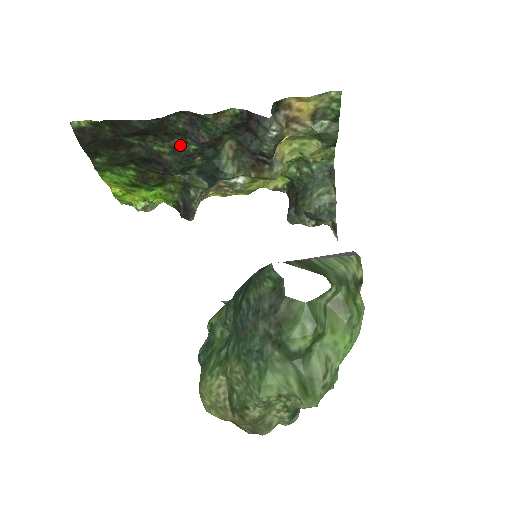
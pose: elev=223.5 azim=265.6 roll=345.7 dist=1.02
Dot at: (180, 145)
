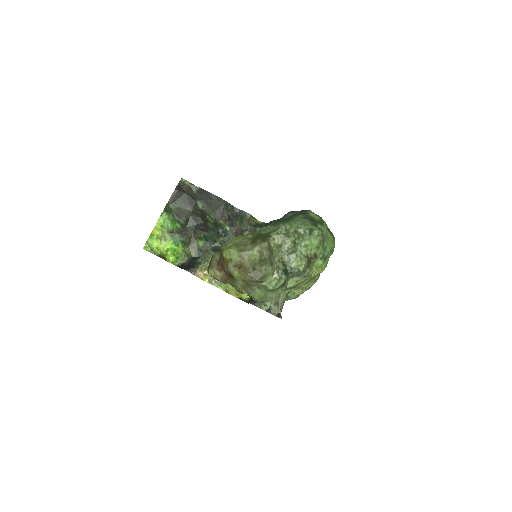
Dot at: (220, 223)
